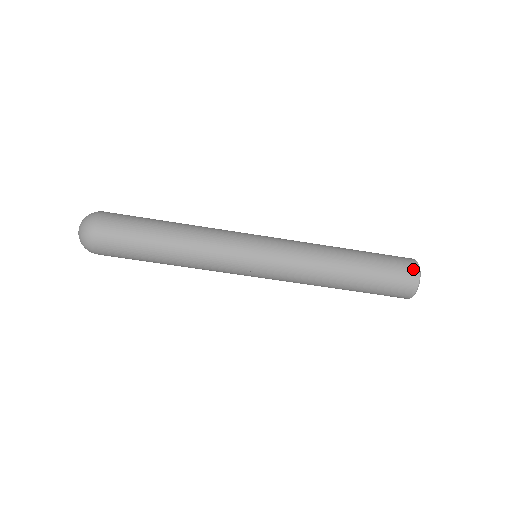
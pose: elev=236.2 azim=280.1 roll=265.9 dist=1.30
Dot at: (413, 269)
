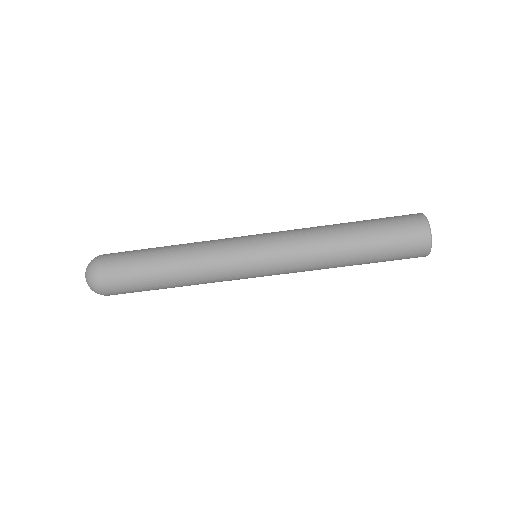
Dot at: (423, 237)
